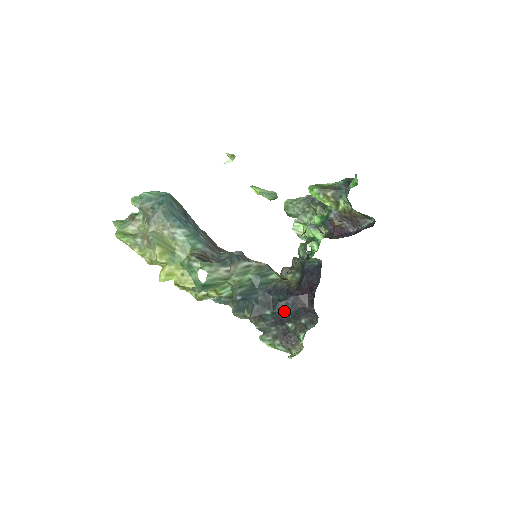
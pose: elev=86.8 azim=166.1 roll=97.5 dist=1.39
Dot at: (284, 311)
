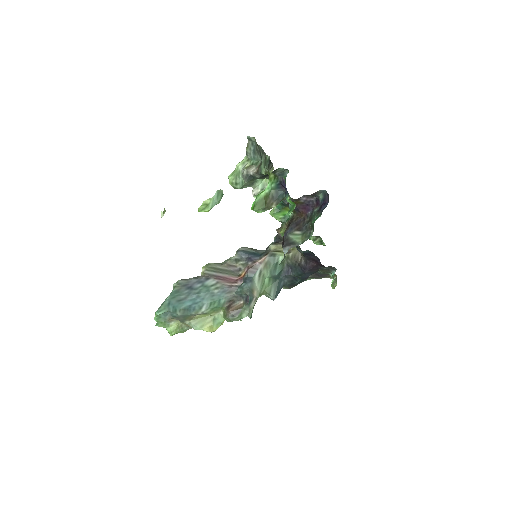
Dot at: (308, 276)
